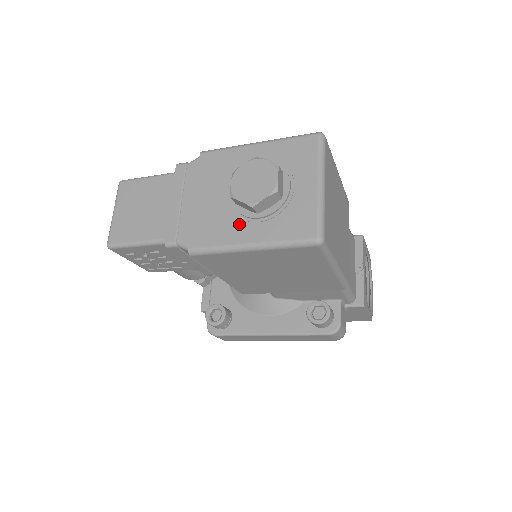
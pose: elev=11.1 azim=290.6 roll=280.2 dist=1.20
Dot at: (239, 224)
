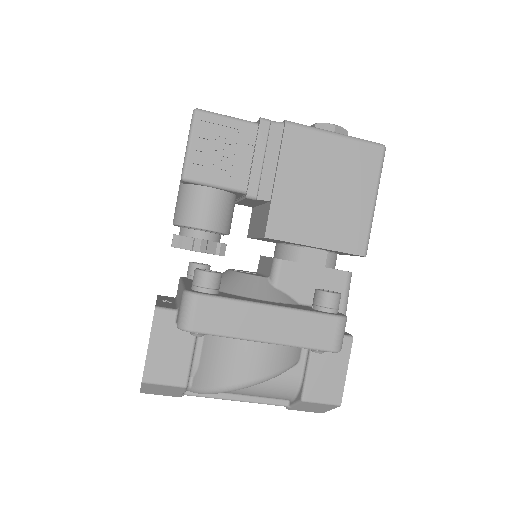
Dot at: occluded
